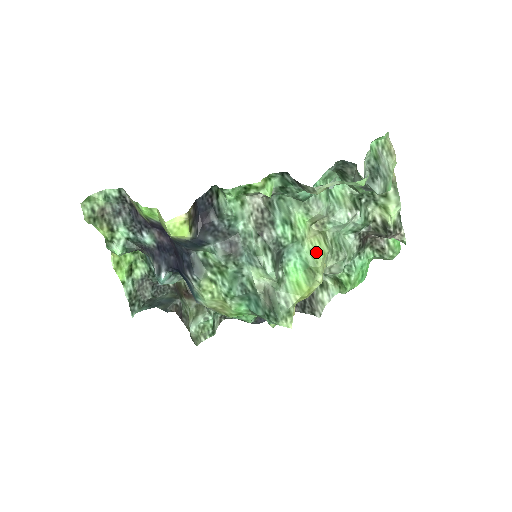
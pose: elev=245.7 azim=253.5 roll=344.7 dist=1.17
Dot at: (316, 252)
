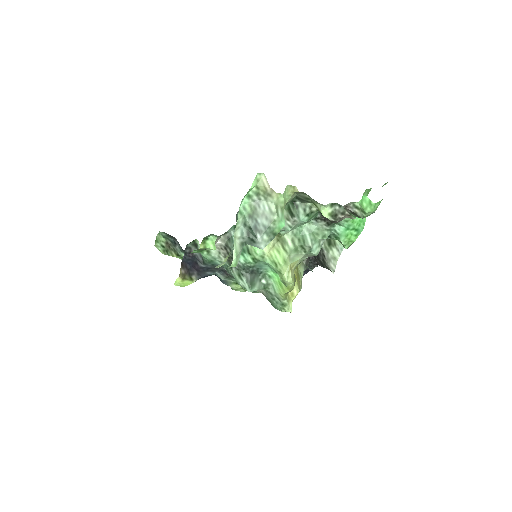
Dot at: (277, 262)
